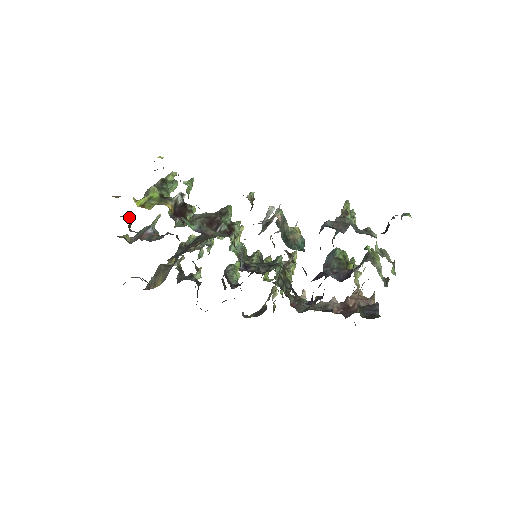
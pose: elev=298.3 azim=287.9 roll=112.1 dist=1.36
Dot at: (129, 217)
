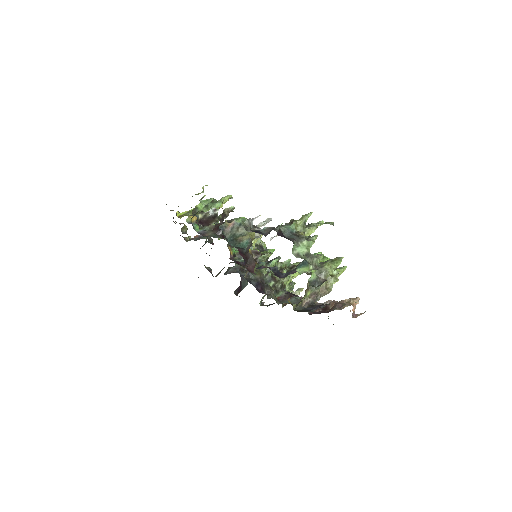
Dot at: occluded
